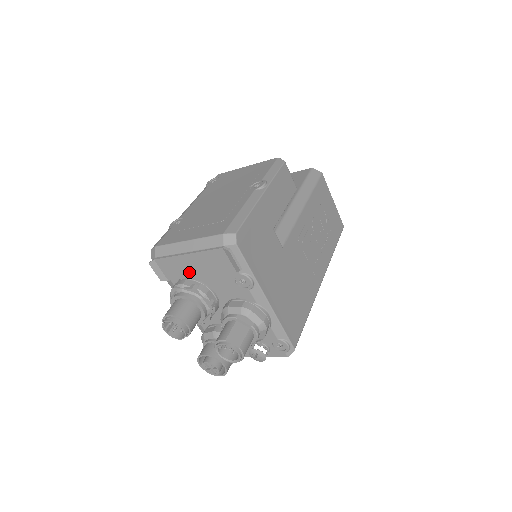
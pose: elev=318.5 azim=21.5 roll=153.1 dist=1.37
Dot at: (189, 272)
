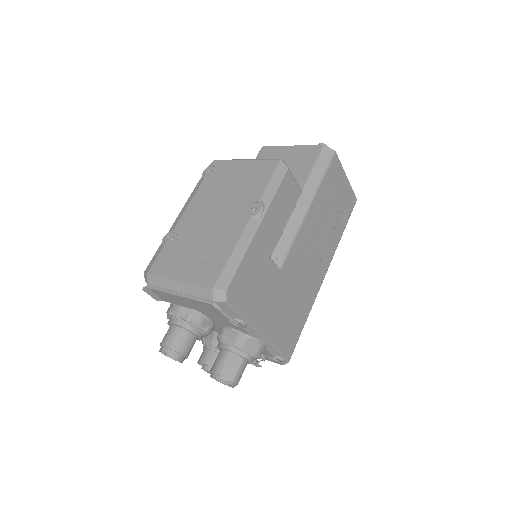
Dot at: (183, 304)
